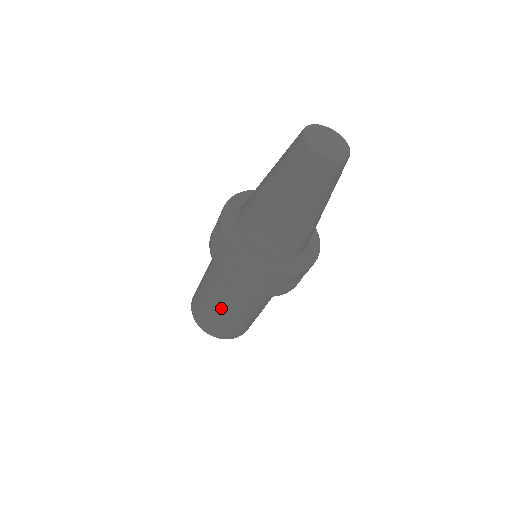
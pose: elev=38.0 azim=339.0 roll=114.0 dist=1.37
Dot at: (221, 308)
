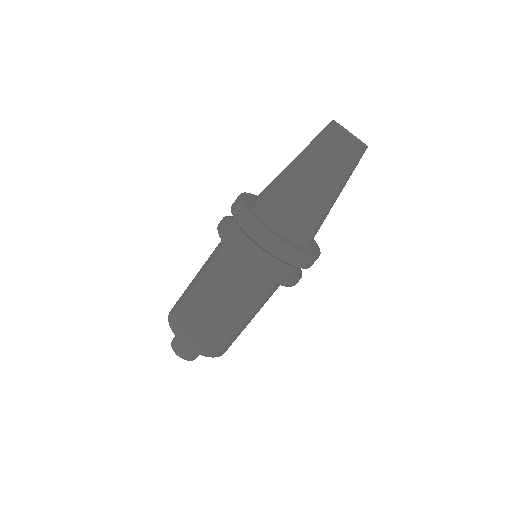
Dot at: (227, 314)
